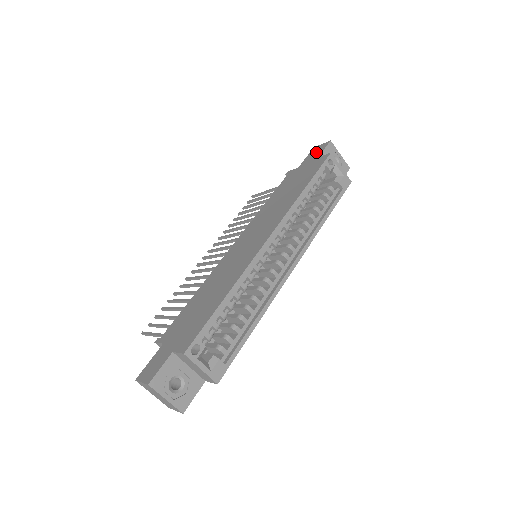
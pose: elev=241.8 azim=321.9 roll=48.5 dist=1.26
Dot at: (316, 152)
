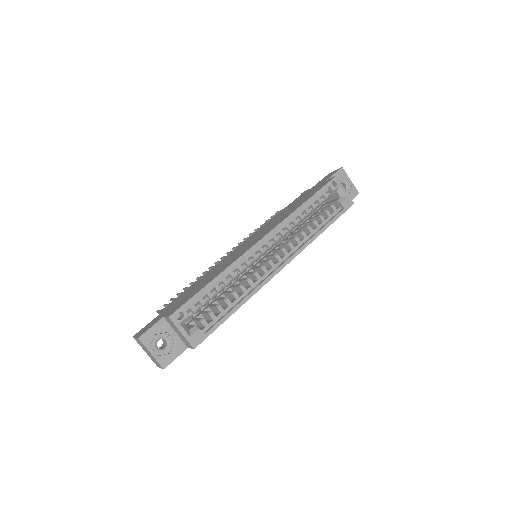
Dot at: (328, 176)
